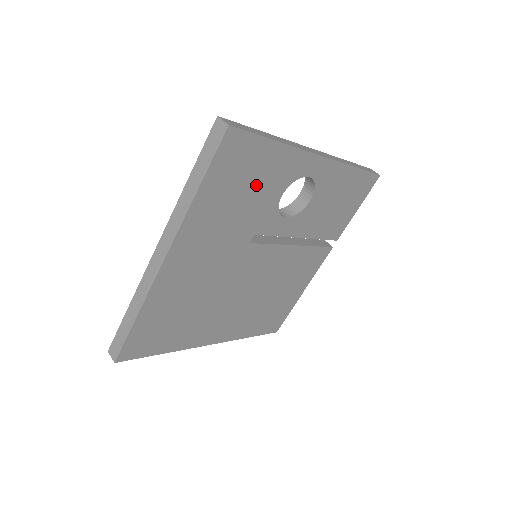
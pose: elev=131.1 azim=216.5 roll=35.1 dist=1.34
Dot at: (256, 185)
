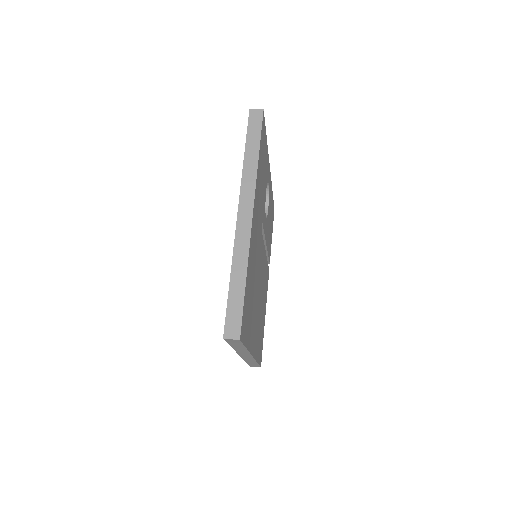
Dot at: (264, 172)
